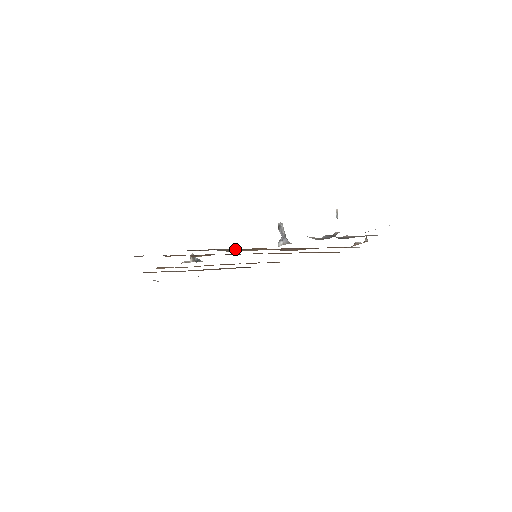
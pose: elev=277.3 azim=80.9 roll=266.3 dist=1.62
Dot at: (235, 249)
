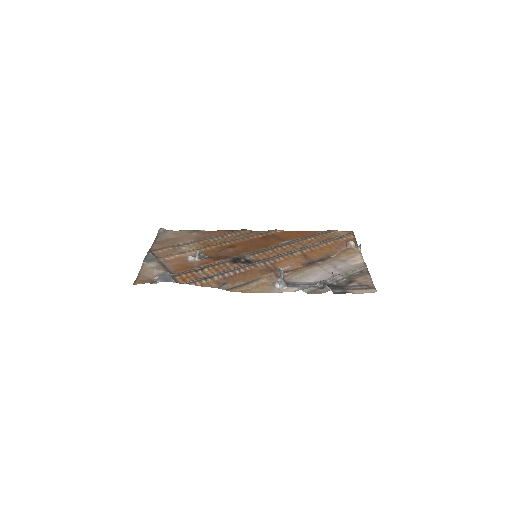
Dot at: (237, 284)
